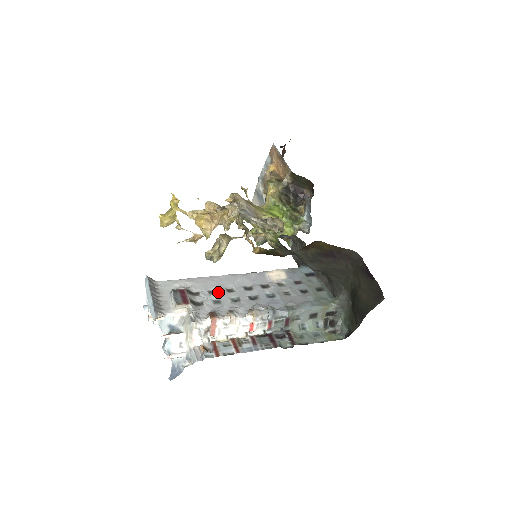
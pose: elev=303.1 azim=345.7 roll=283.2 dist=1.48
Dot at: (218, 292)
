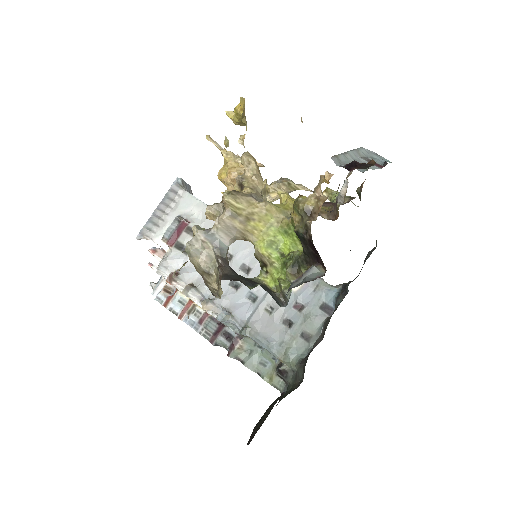
Dot at: occluded
